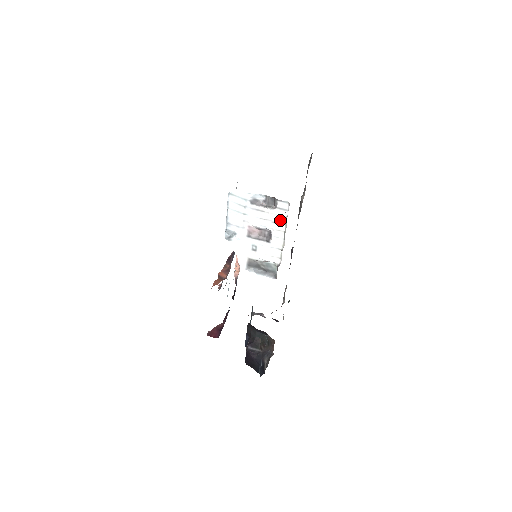
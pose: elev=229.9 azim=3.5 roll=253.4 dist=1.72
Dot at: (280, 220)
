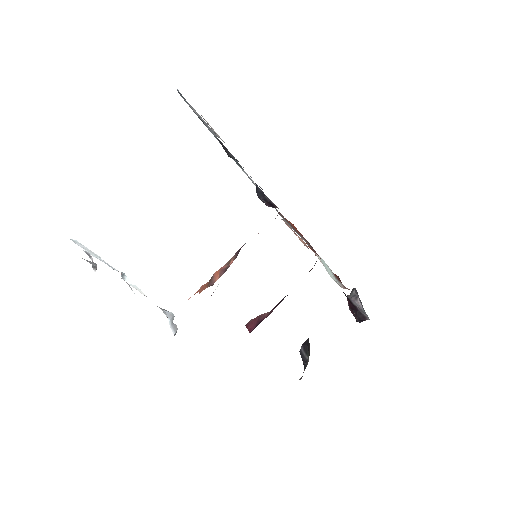
Dot at: occluded
